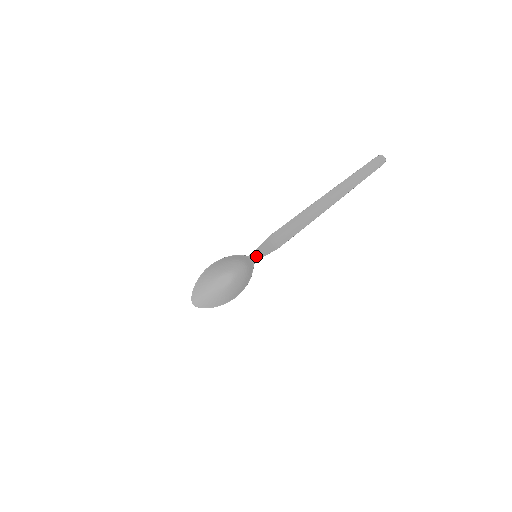
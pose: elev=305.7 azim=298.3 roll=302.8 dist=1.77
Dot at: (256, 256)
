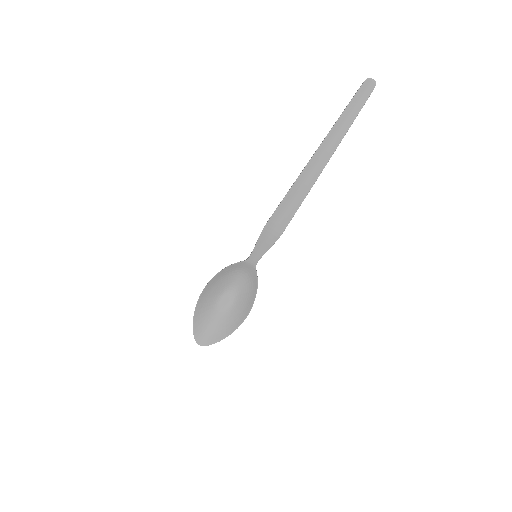
Dot at: (256, 256)
